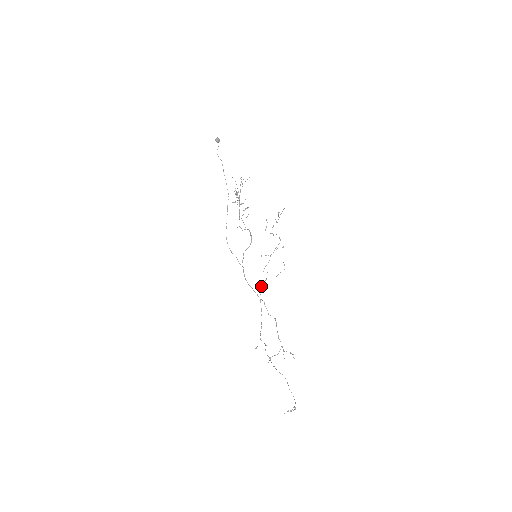
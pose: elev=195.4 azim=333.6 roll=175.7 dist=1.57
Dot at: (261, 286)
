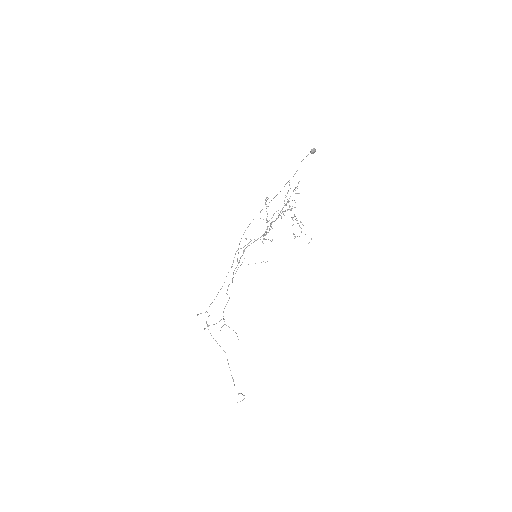
Dot at: occluded
